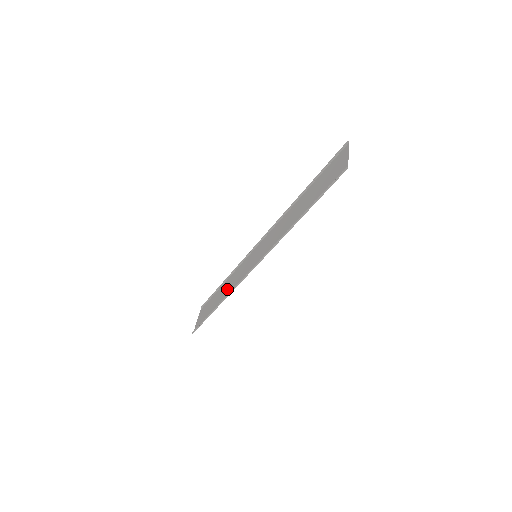
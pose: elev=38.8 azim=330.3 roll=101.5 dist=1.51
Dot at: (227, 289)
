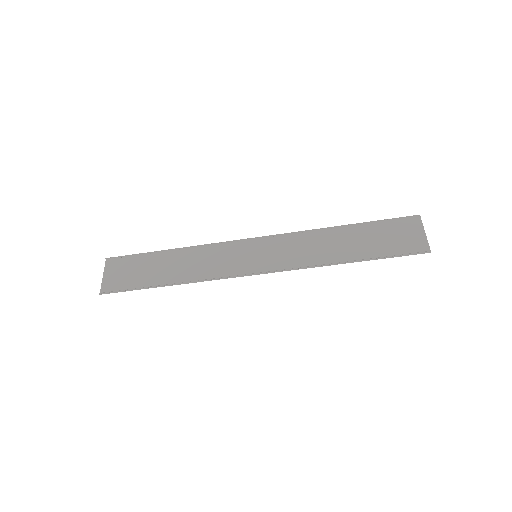
Dot at: (190, 268)
